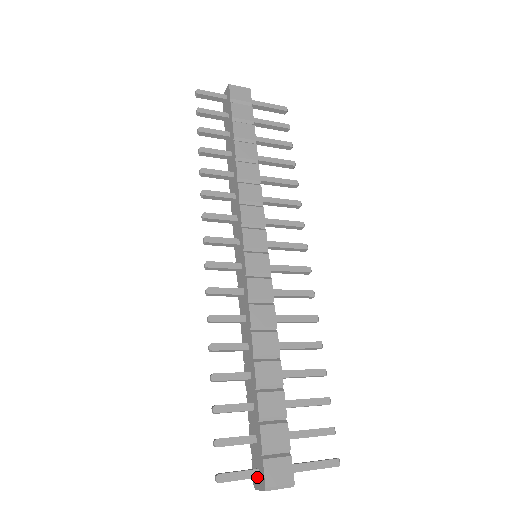
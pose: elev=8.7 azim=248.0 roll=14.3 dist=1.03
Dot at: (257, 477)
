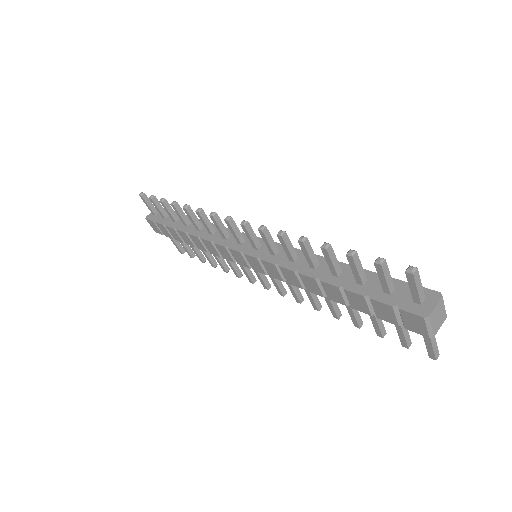
Dot at: (424, 296)
